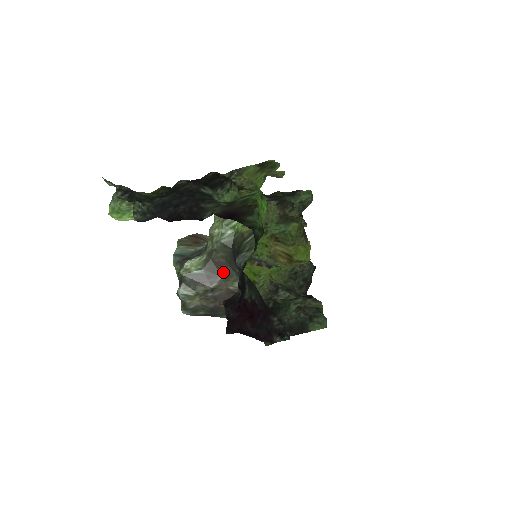
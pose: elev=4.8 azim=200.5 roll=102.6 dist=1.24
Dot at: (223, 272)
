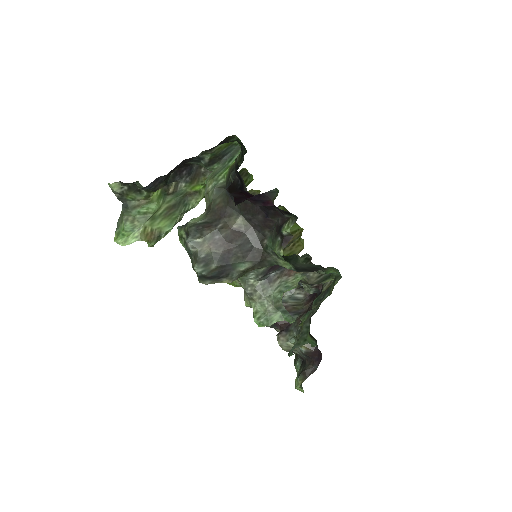
Dot at: (224, 214)
